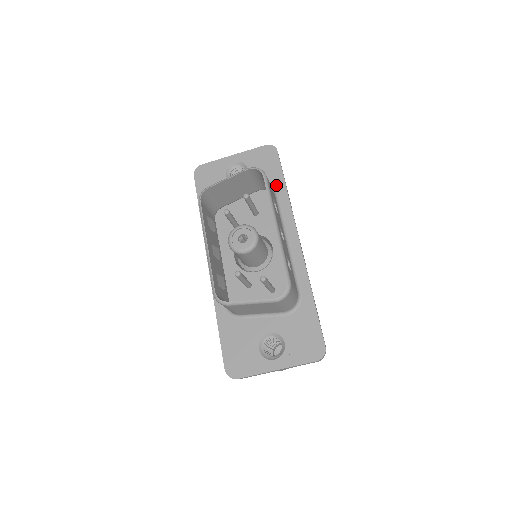
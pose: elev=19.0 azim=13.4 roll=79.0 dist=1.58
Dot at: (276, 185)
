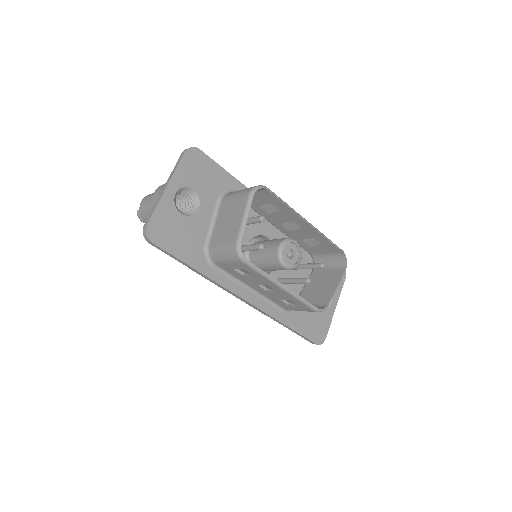
Dot at: (229, 185)
